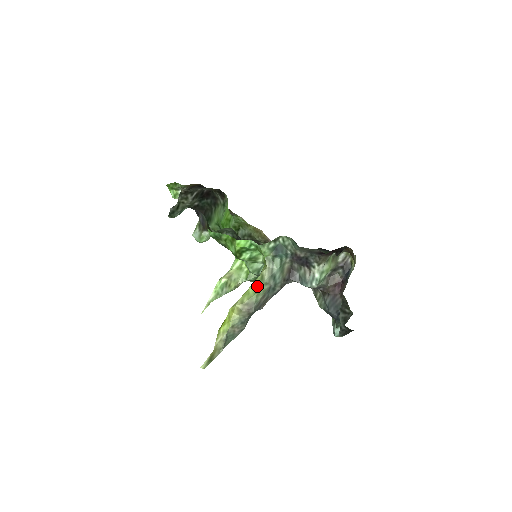
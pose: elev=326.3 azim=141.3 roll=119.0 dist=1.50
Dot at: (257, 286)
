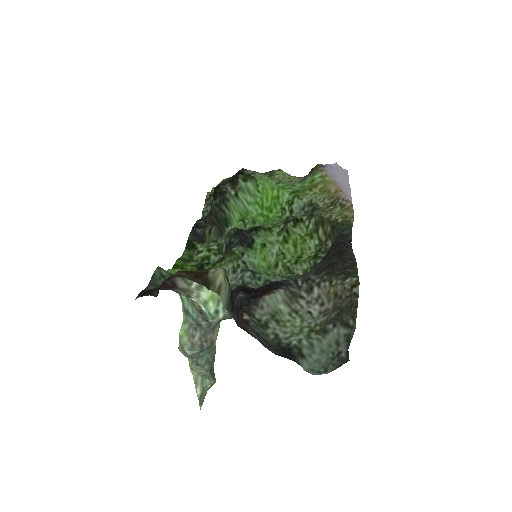
Dot at: (181, 325)
